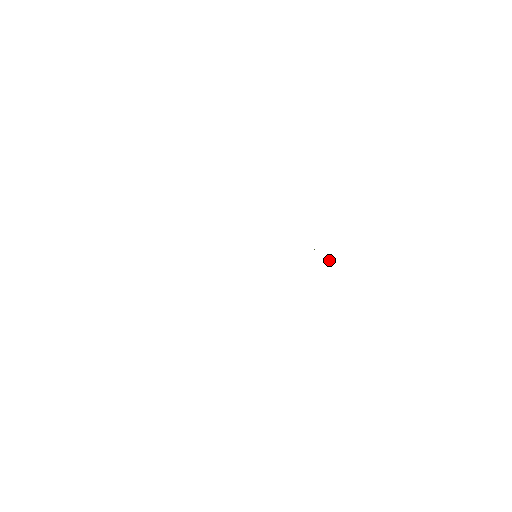
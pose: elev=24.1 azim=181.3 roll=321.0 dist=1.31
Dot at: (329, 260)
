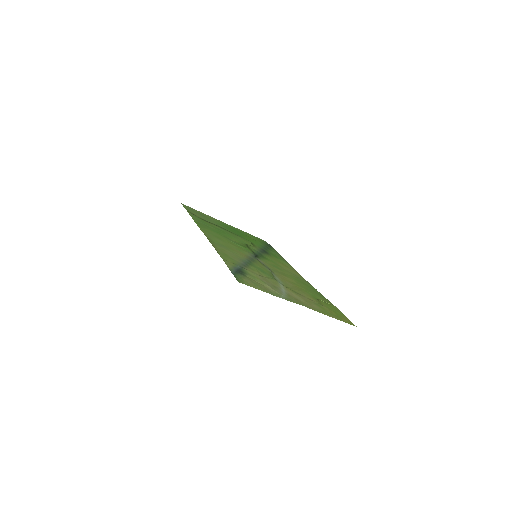
Dot at: (329, 304)
